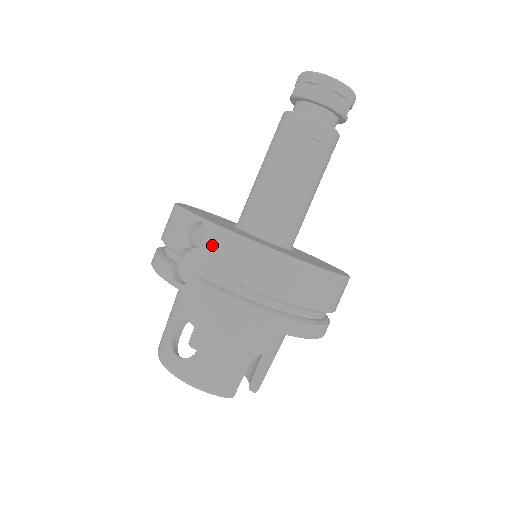
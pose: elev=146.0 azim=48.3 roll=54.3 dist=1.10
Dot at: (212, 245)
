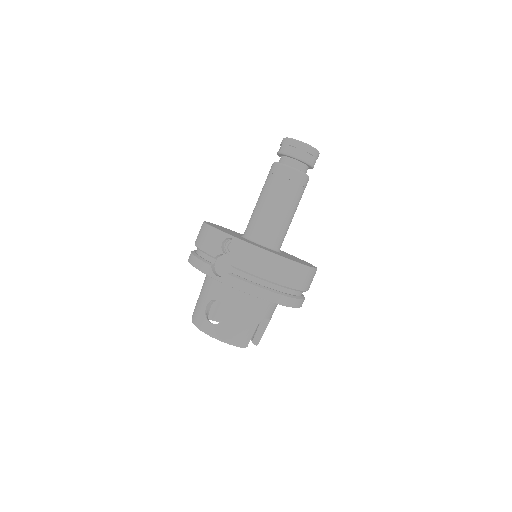
Dot at: (239, 253)
